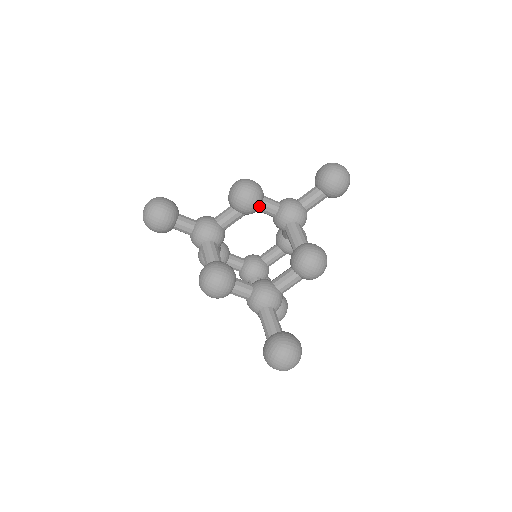
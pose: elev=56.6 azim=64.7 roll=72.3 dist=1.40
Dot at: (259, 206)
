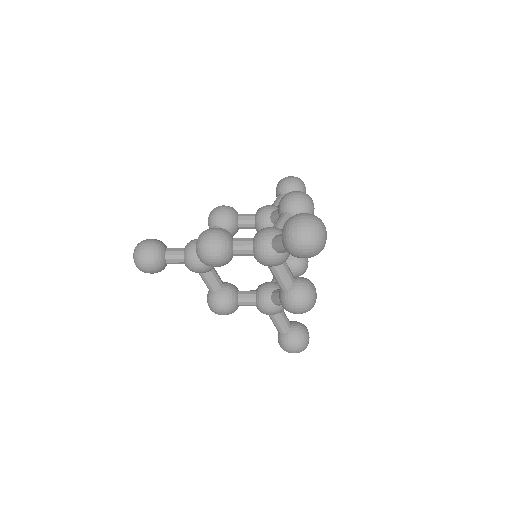
Dot at: (231, 259)
